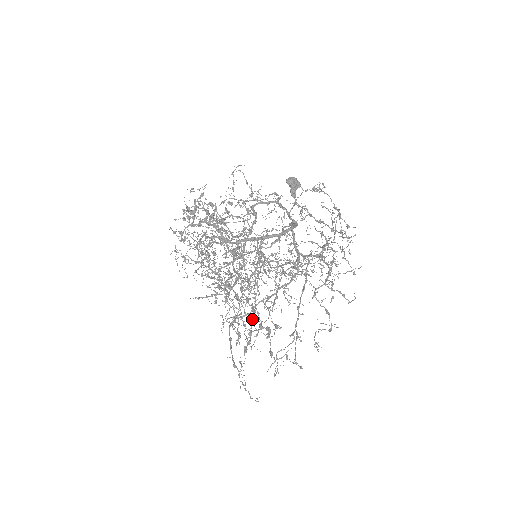
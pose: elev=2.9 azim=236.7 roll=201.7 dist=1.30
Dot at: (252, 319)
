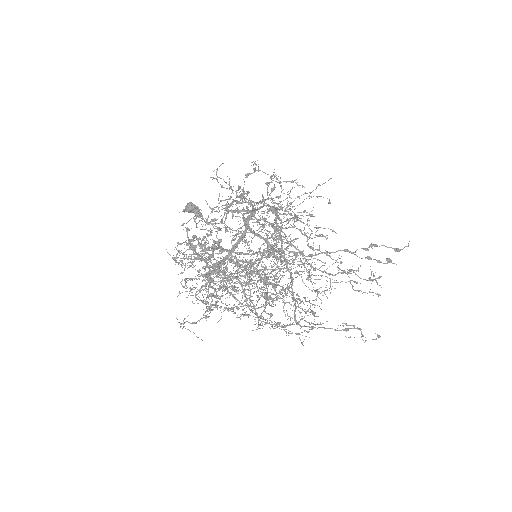
Dot at: occluded
